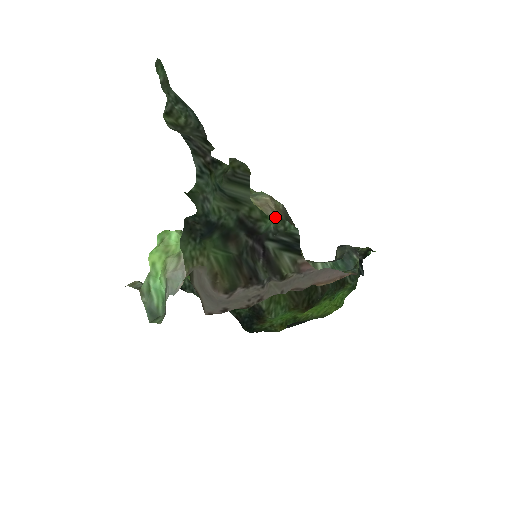
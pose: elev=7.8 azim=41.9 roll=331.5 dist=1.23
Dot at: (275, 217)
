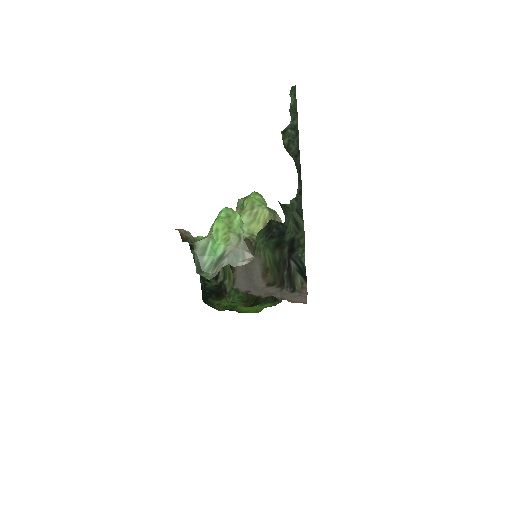
Dot at: occluded
